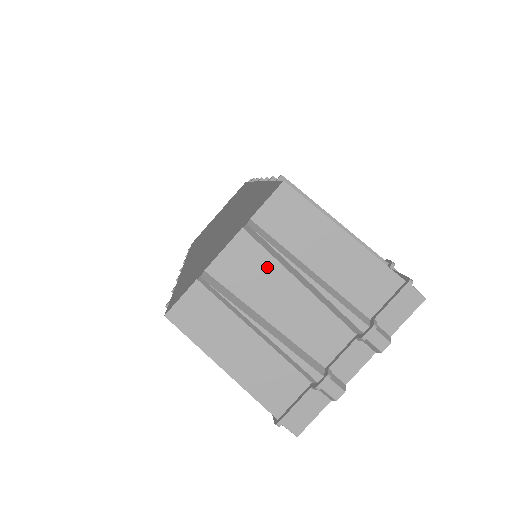
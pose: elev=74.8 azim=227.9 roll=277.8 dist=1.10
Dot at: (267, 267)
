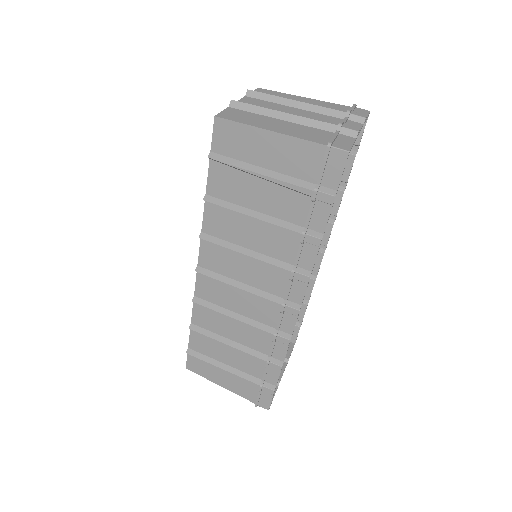
Dot at: (269, 104)
